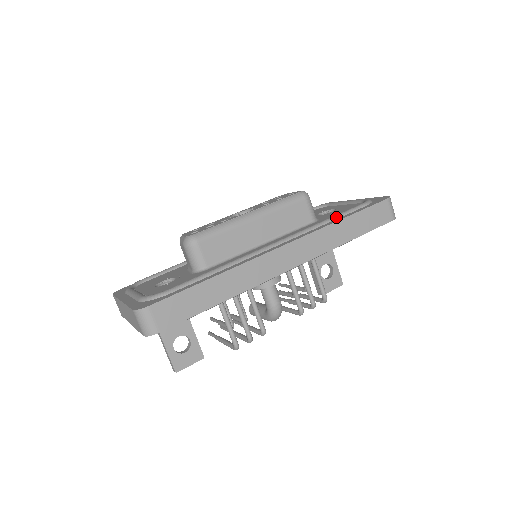
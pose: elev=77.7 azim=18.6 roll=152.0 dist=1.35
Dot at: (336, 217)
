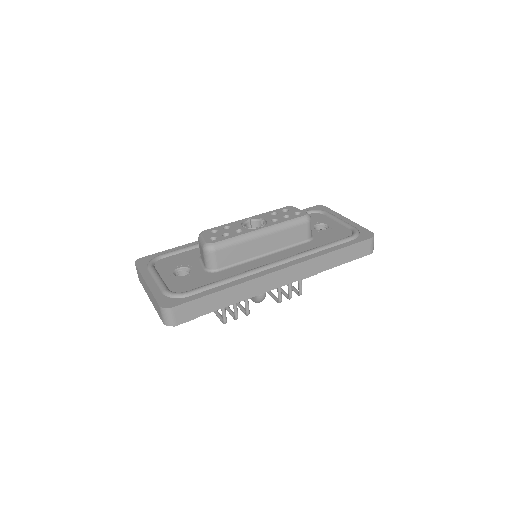
Dot at: (327, 247)
